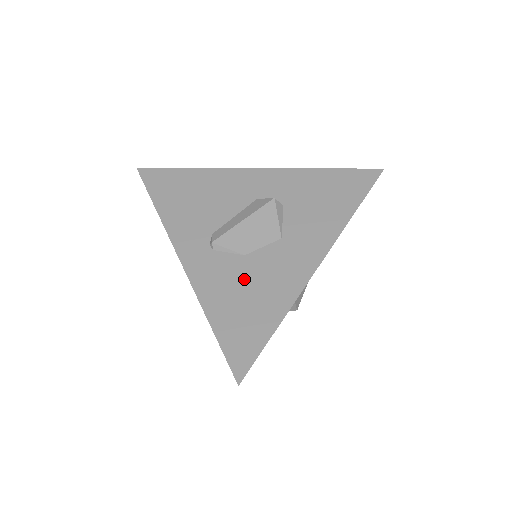
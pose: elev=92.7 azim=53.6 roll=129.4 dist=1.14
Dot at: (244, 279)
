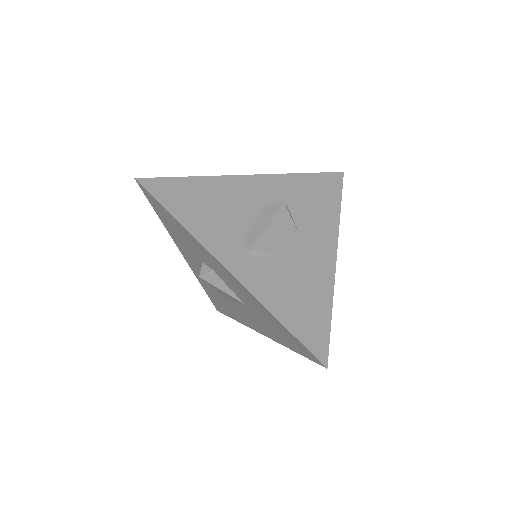
Dot at: (289, 278)
